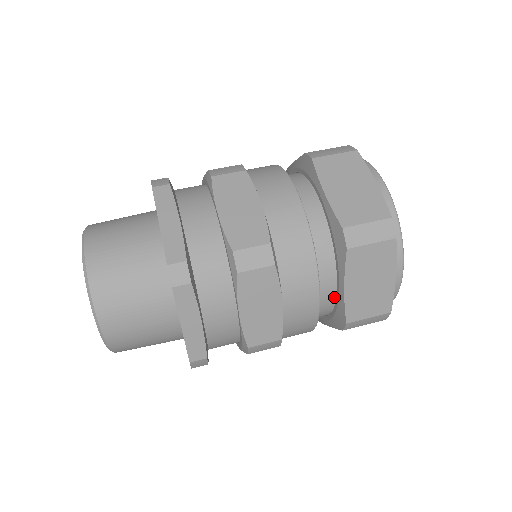
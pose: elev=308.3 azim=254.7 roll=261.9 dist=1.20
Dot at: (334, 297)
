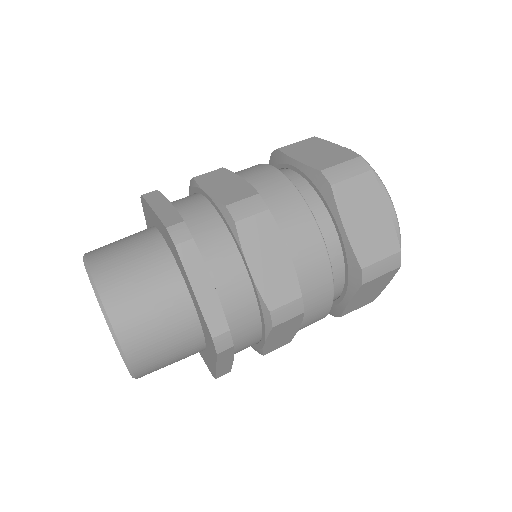
Dot at: (333, 300)
